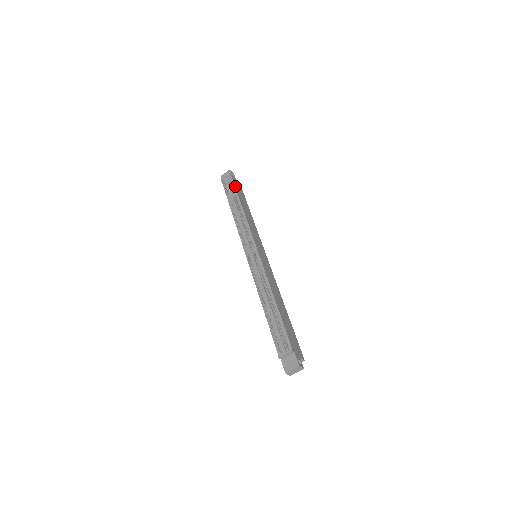
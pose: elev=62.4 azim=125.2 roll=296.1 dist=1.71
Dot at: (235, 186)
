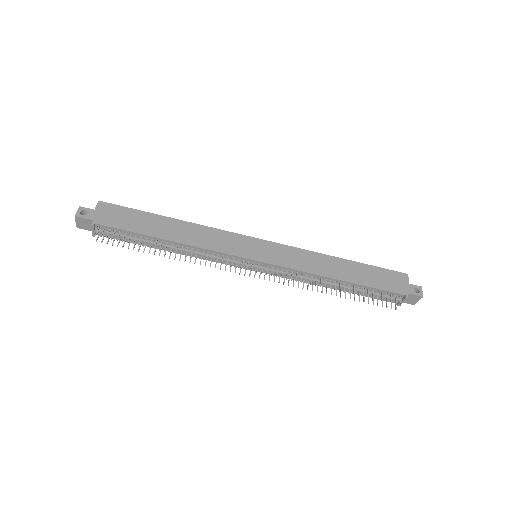
Dot at: (120, 229)
